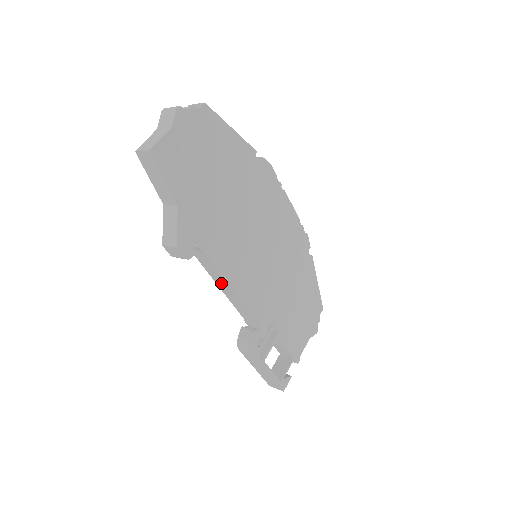
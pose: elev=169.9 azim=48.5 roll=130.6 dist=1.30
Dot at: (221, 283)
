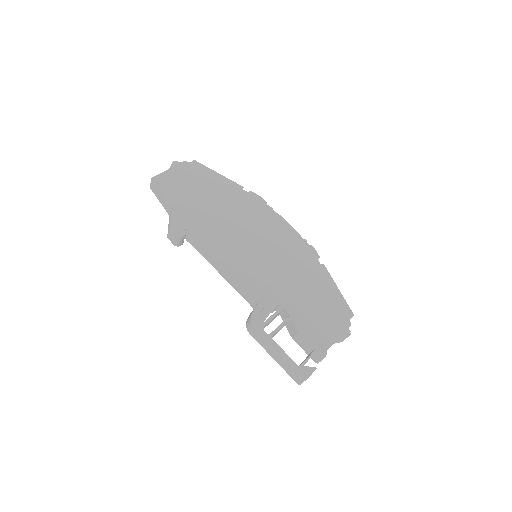
Dot at: (219, 267)
